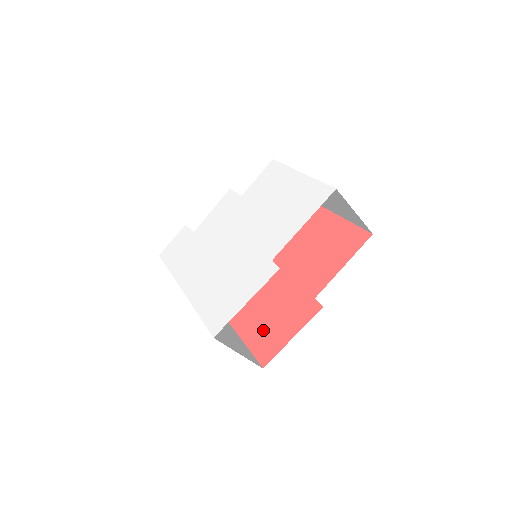
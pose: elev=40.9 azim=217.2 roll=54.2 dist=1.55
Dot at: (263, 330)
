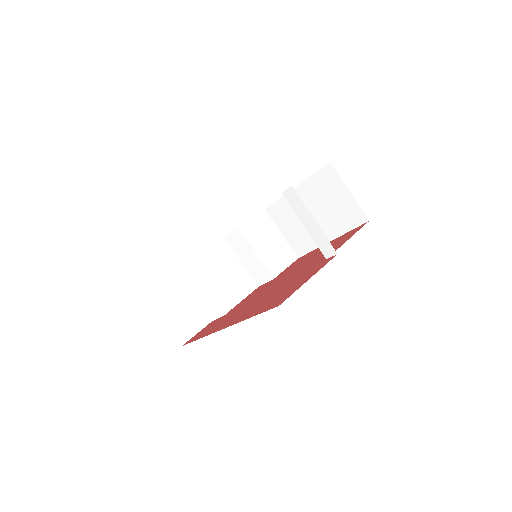
Dot at: (271, 300)
